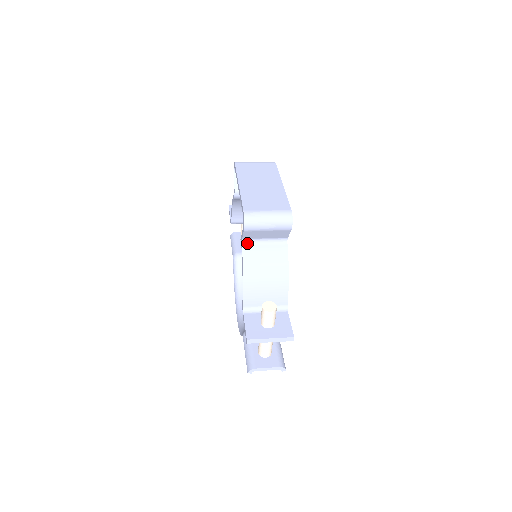
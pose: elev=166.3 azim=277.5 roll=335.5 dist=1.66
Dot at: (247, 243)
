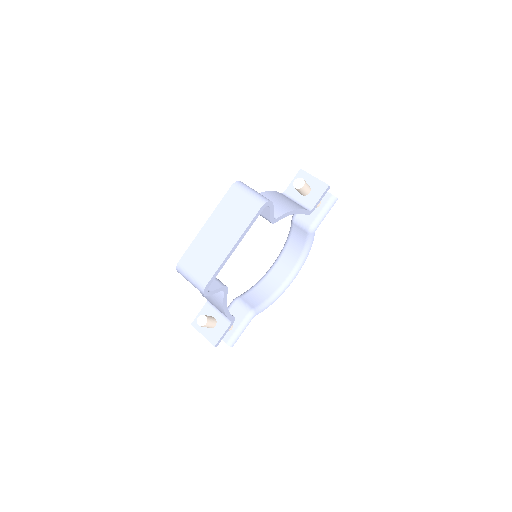
Dot at: occluded
